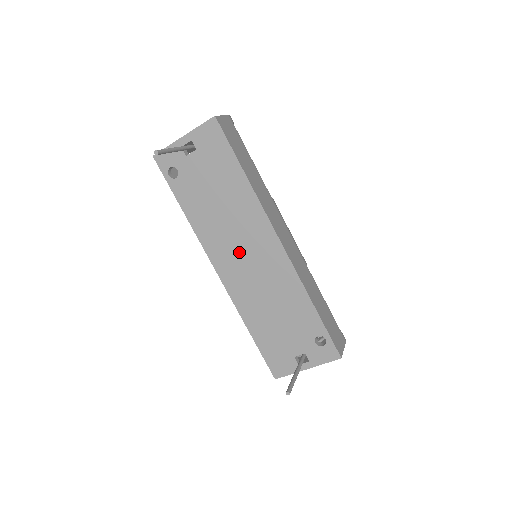
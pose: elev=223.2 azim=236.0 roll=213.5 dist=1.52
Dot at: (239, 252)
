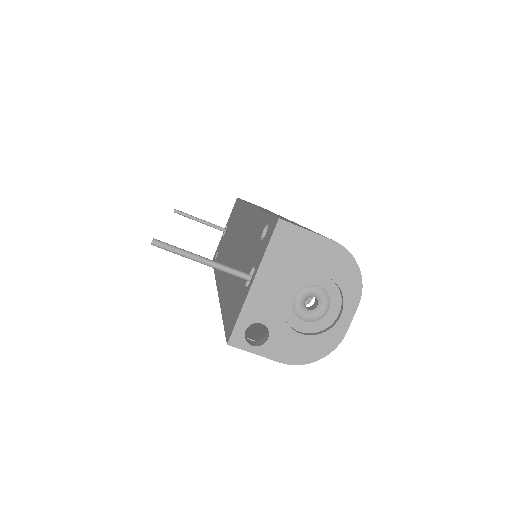
Dot at: (231, 251)
